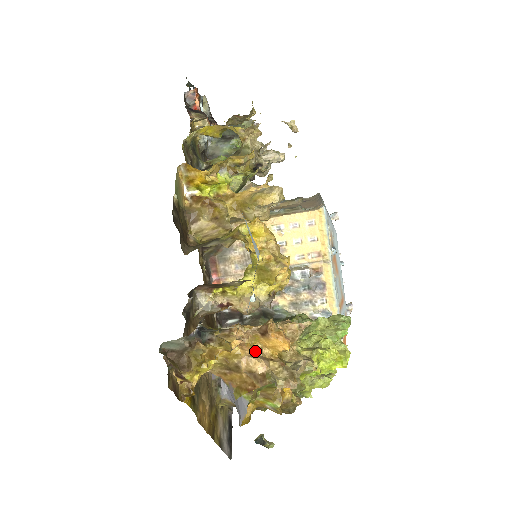
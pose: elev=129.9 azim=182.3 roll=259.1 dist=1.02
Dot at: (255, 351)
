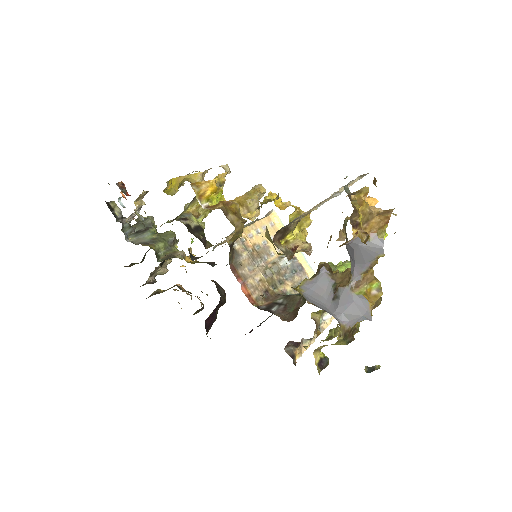
Dot at: occluded
